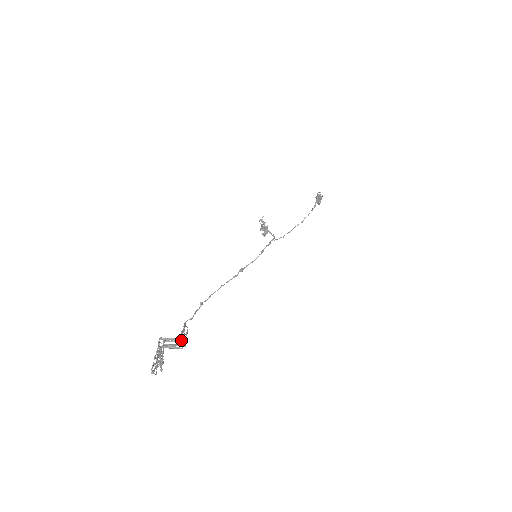
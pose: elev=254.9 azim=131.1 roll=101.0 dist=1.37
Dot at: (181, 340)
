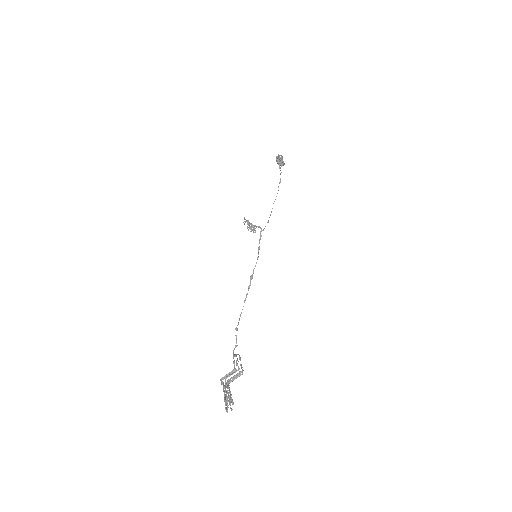
Dot at: (236, 370)
